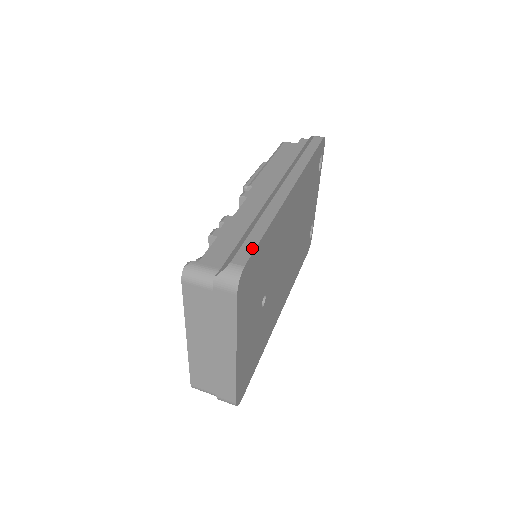
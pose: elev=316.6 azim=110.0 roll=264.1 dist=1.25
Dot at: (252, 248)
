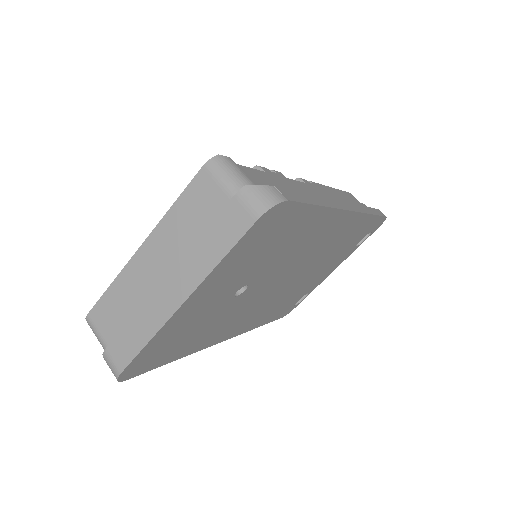
Dot at: (301, 199)
